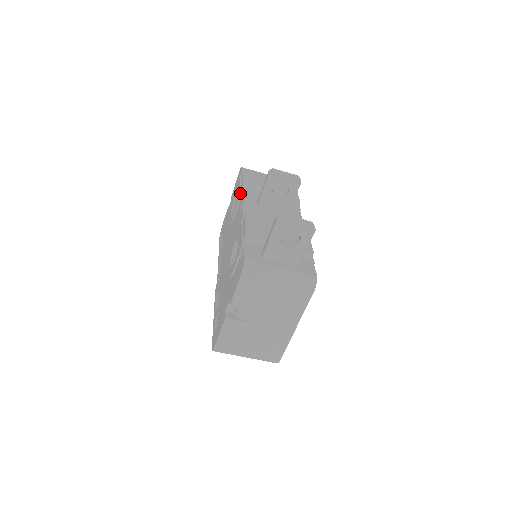
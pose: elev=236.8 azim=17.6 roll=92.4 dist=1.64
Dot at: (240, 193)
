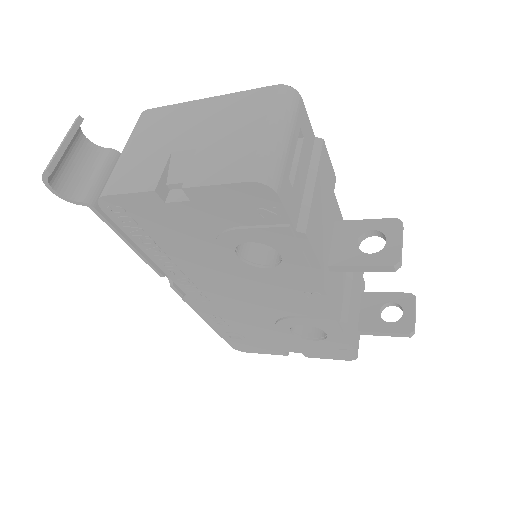
Dot at: (313, 277)
